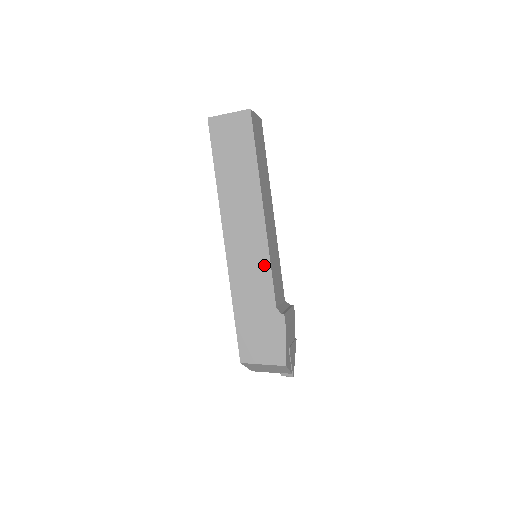
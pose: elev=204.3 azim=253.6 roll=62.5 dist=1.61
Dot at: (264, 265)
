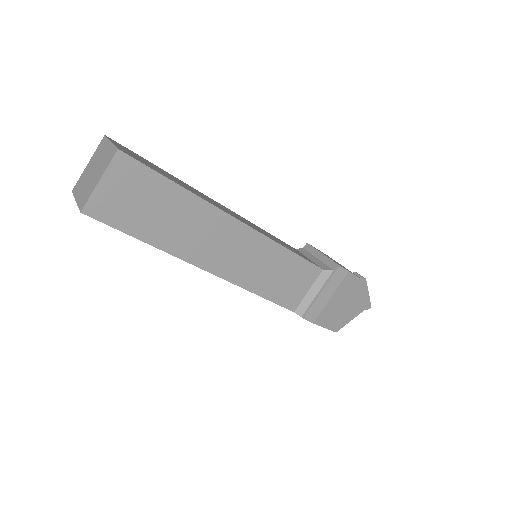
Dot at: occluded
